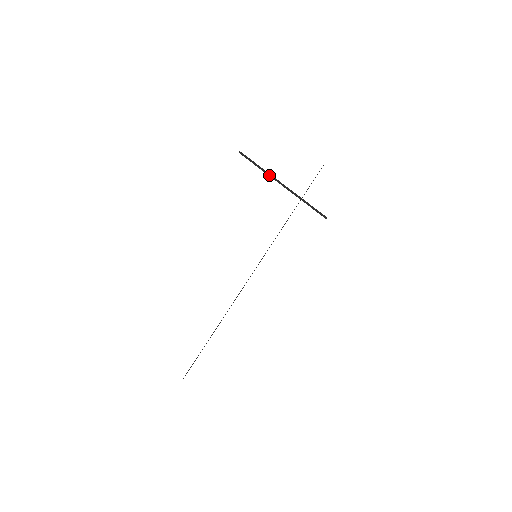
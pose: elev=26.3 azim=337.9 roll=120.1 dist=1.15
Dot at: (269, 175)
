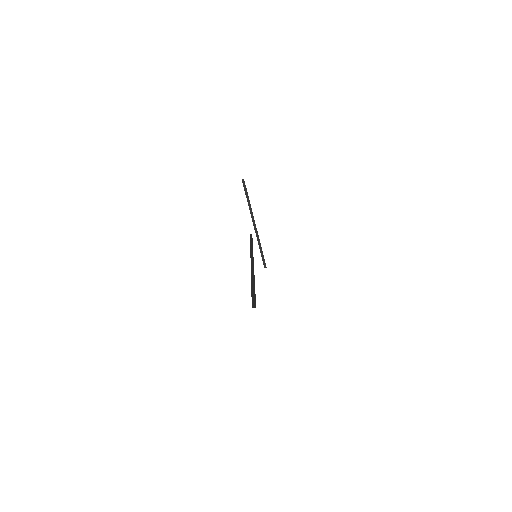
Dot at: (250, 210)
